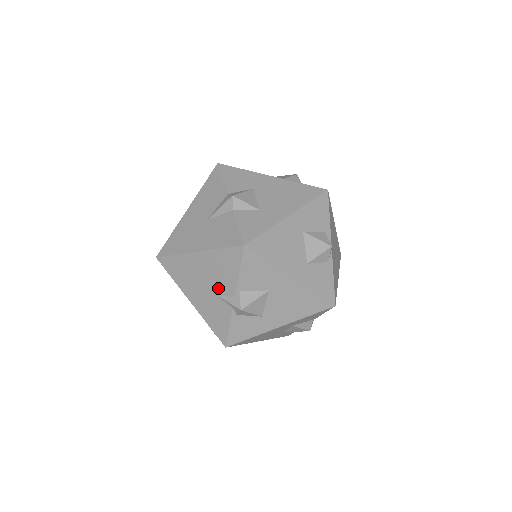
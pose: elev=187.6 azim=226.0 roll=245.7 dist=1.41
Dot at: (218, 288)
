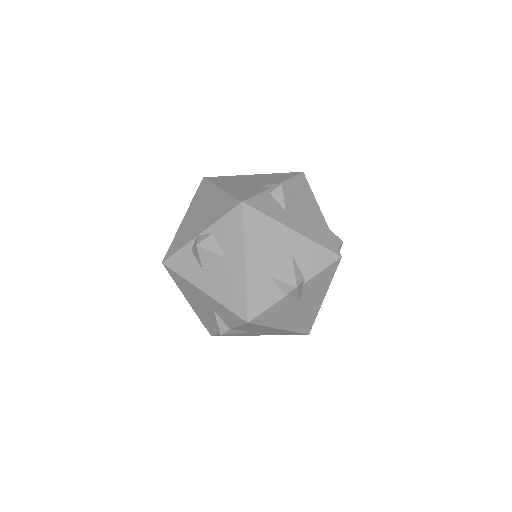
Dot at: (262, 183)
